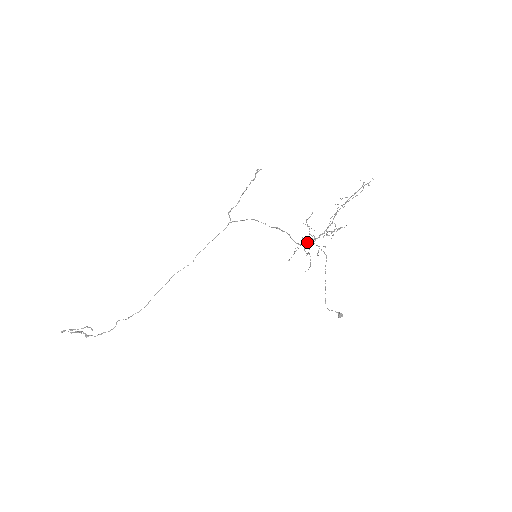
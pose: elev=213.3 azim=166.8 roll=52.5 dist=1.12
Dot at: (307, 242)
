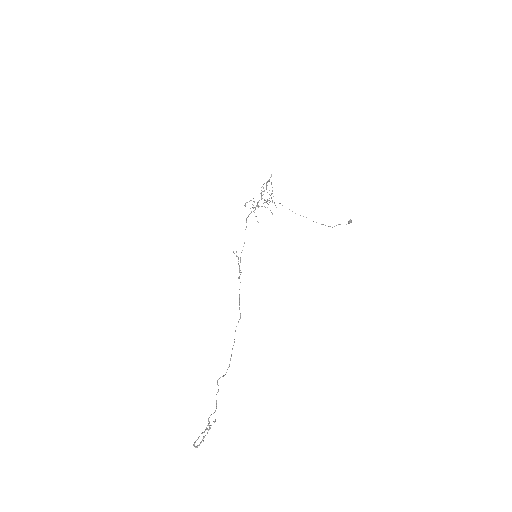
Dot at: (255, 207)
